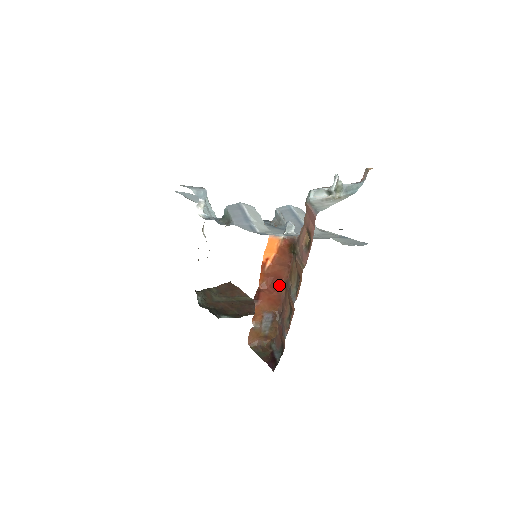
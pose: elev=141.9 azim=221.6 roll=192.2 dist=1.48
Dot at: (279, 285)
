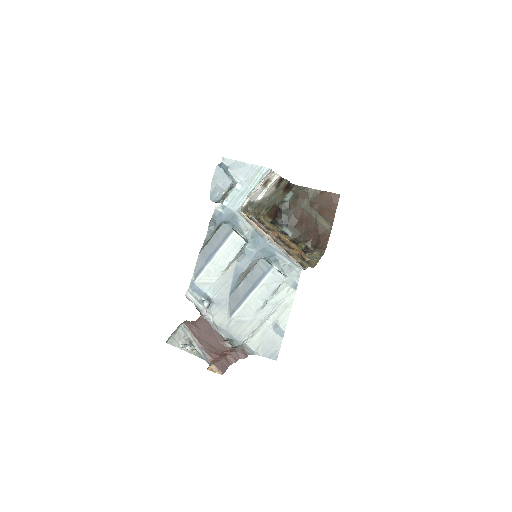
Dot at: occluded
